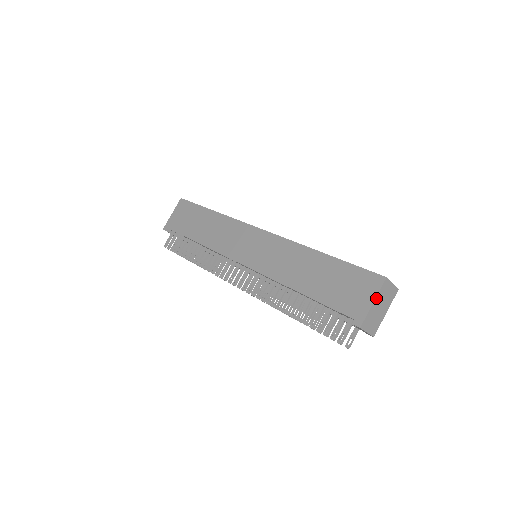
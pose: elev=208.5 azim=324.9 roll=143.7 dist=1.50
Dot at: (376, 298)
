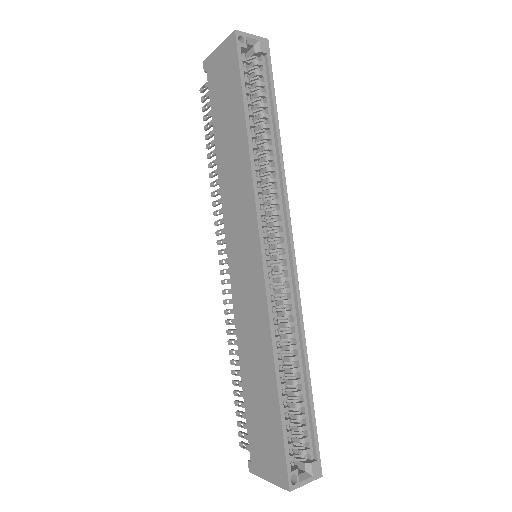
Dot at: (273, 482)
